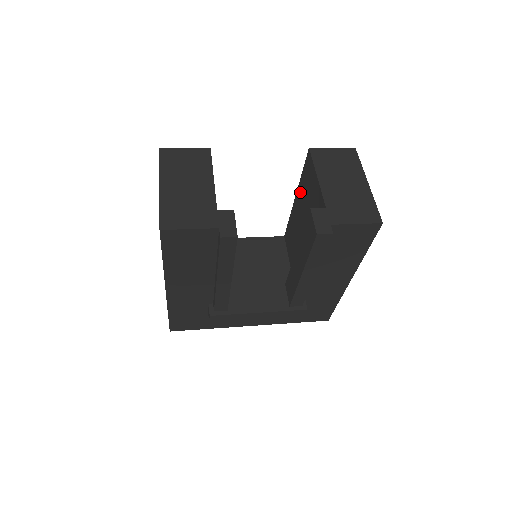
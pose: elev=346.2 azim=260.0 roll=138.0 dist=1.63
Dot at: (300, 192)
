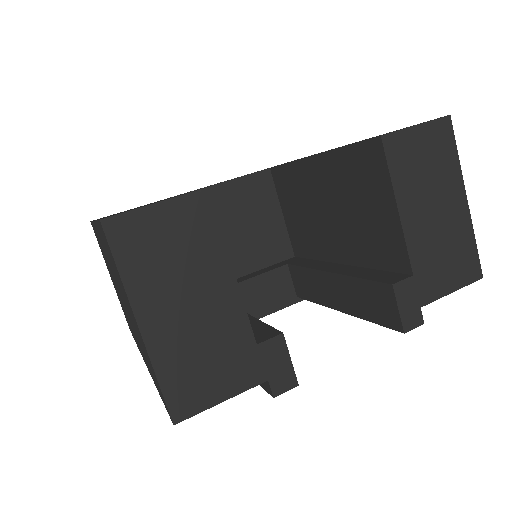
Dot at: (332, 168)
